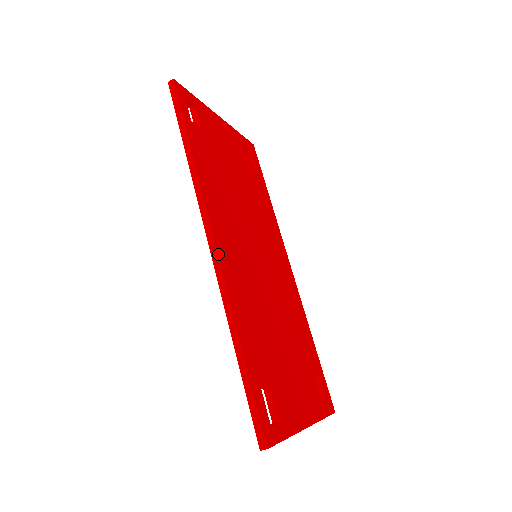
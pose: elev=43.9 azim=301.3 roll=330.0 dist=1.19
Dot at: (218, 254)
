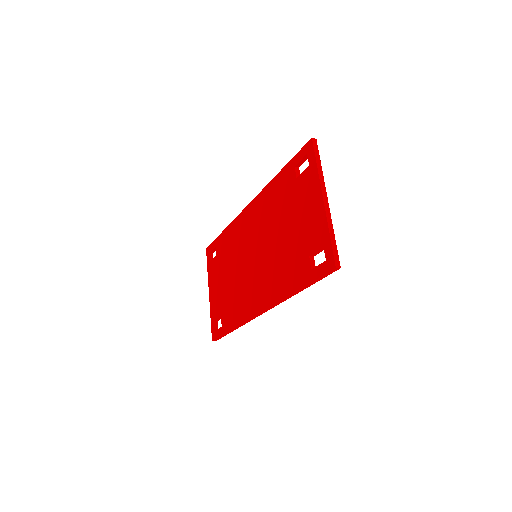
Dot at: occluded
